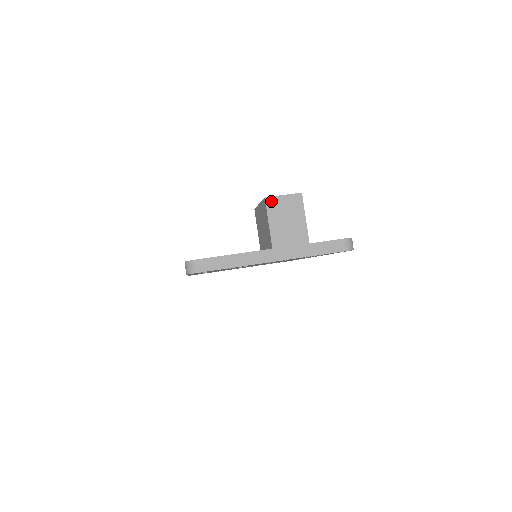
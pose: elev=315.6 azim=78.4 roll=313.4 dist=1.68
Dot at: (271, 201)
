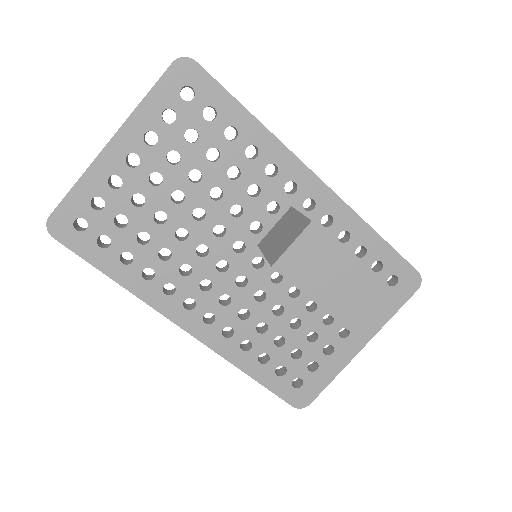
Dot at: (356, 325)
